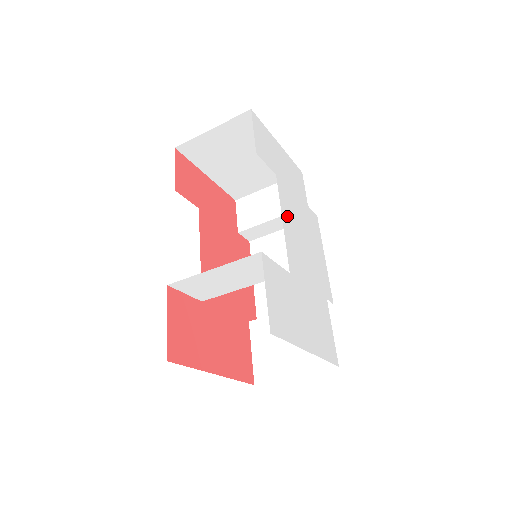
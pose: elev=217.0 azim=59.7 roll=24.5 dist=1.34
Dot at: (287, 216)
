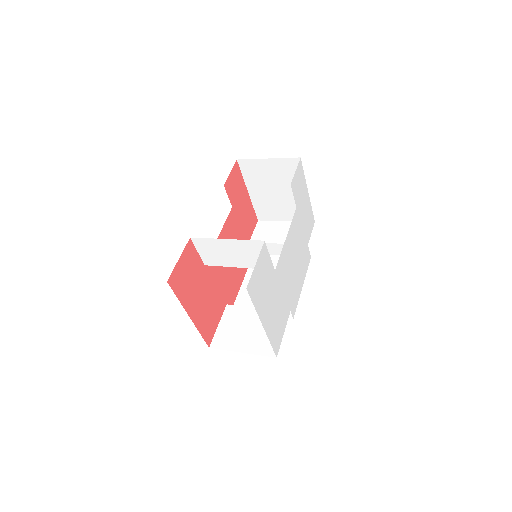
Dot at: (291, 237)
